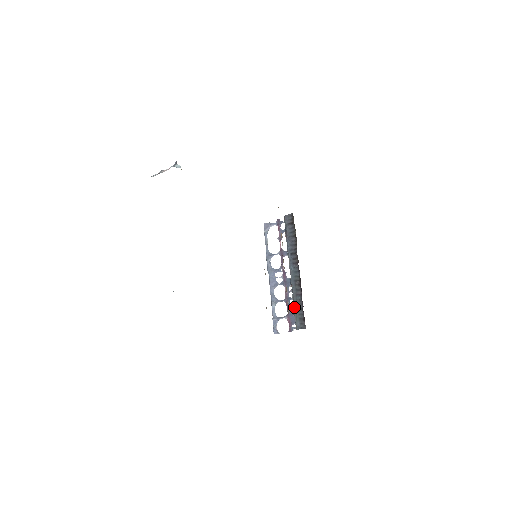
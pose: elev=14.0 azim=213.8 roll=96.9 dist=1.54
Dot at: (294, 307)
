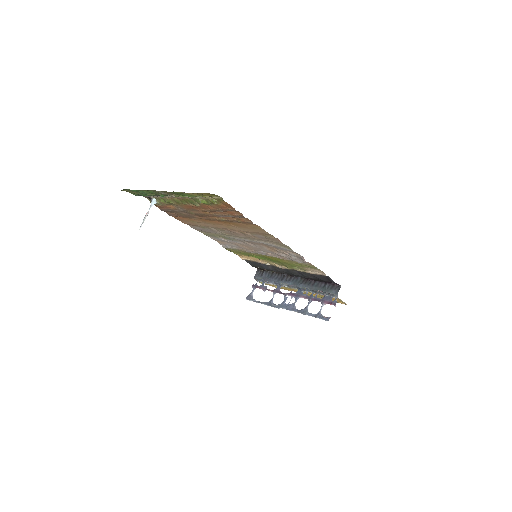
Dot at: (319, 291)
